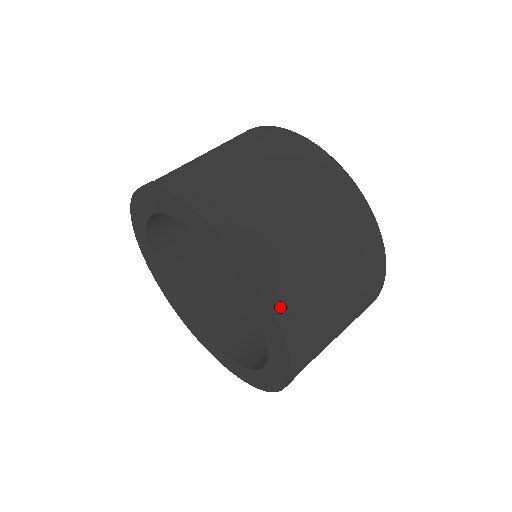
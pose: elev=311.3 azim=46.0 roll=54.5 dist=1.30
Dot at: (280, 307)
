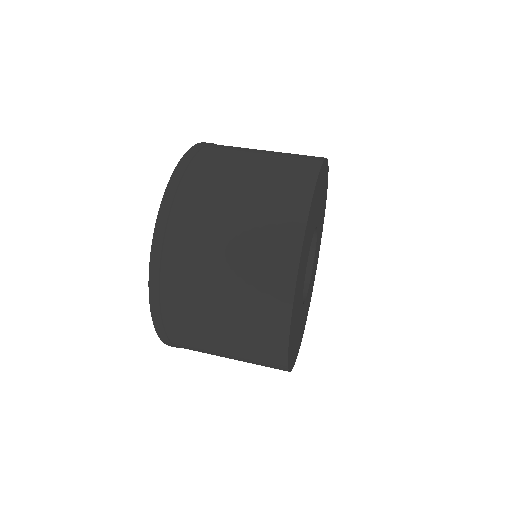
Dot at: (158, 254)
